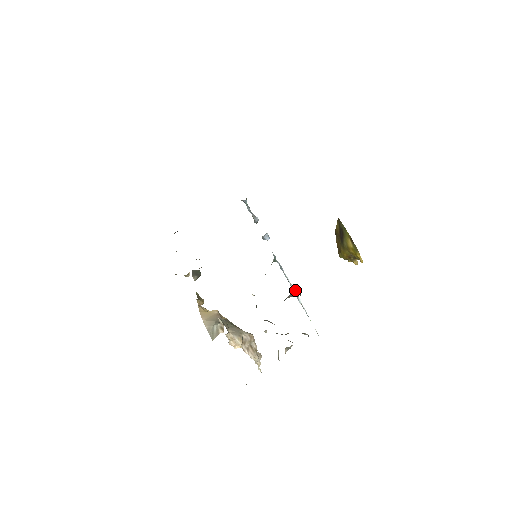
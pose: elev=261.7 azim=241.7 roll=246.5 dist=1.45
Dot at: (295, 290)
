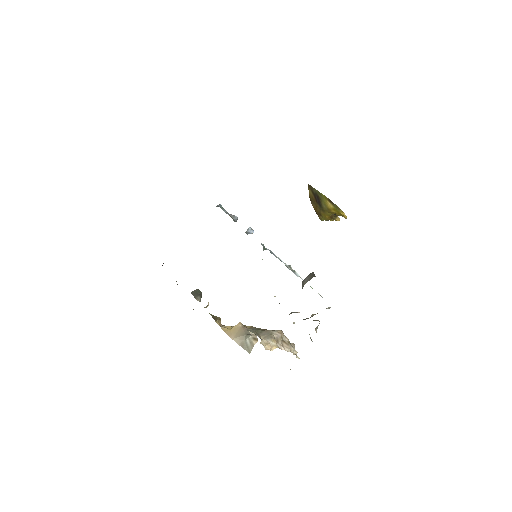
Dot at: (290, 267)
